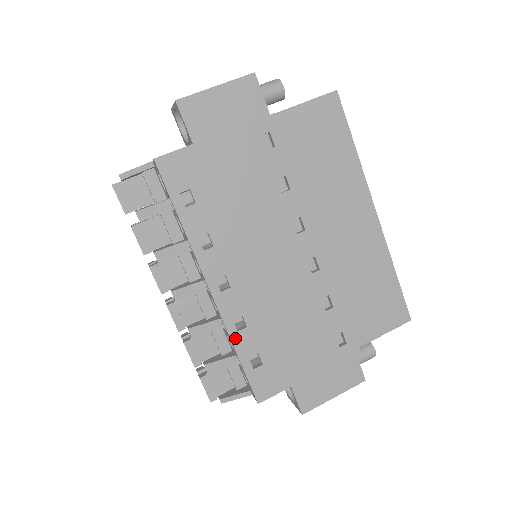
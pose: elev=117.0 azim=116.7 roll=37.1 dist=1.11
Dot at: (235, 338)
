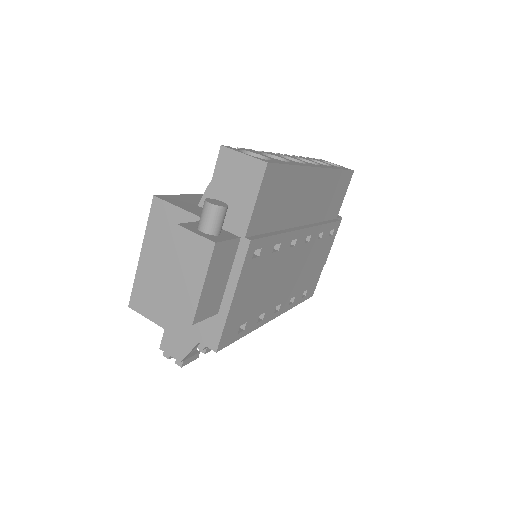
Dot at: (293, 305)
